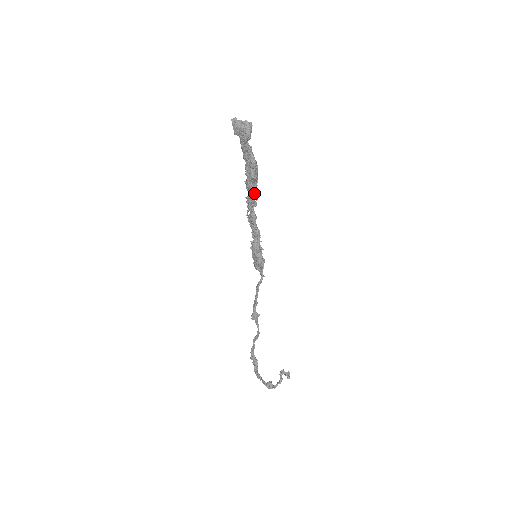
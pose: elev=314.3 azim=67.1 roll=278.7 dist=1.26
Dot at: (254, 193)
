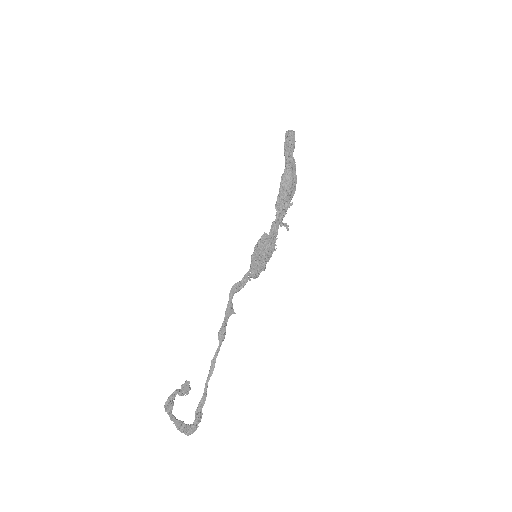
Dot at: (282, 197)
